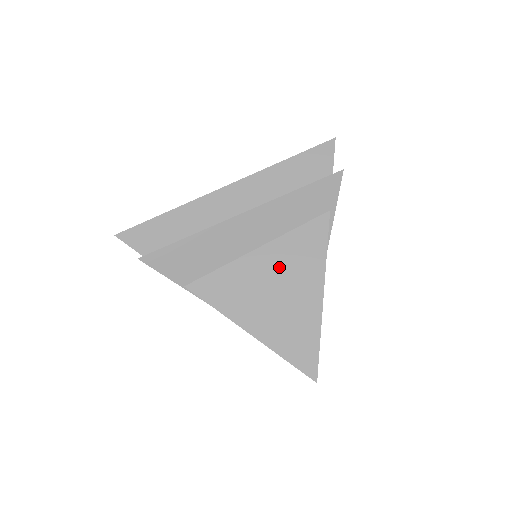
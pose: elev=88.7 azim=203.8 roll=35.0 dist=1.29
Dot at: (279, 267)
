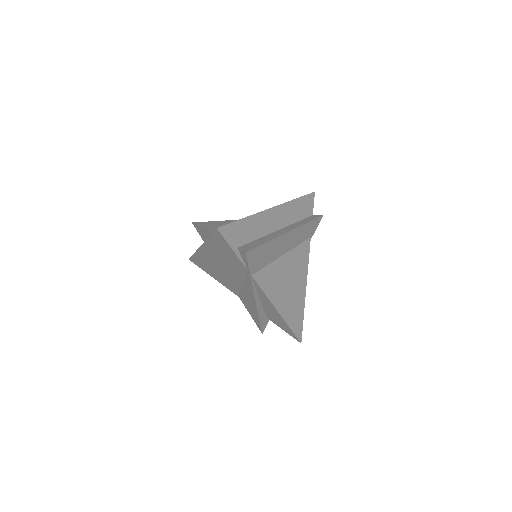
Dot at: (291, 269)
